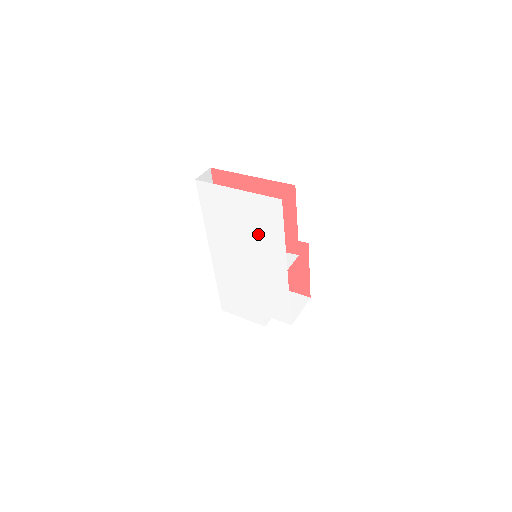
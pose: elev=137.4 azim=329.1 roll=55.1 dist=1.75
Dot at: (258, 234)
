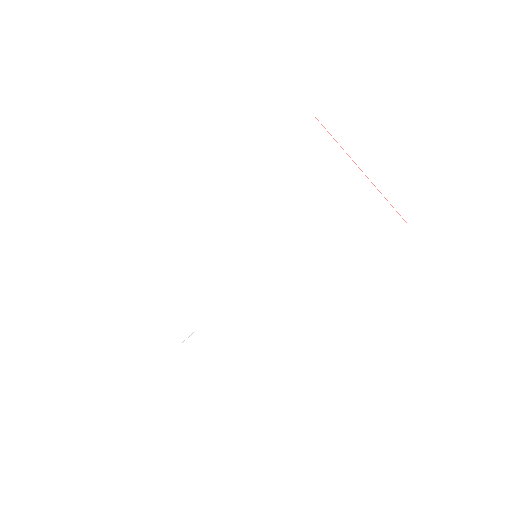
Dot at: (321, 237)
